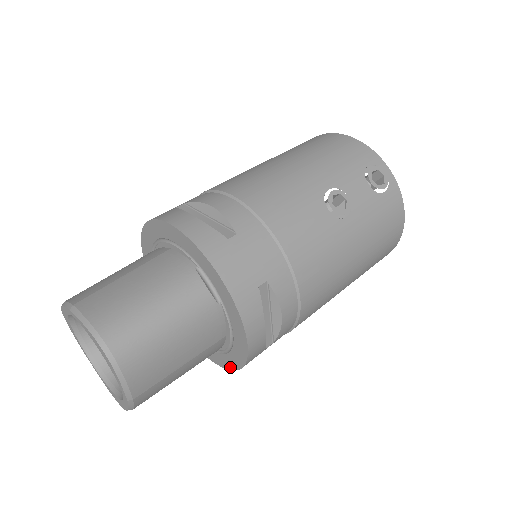
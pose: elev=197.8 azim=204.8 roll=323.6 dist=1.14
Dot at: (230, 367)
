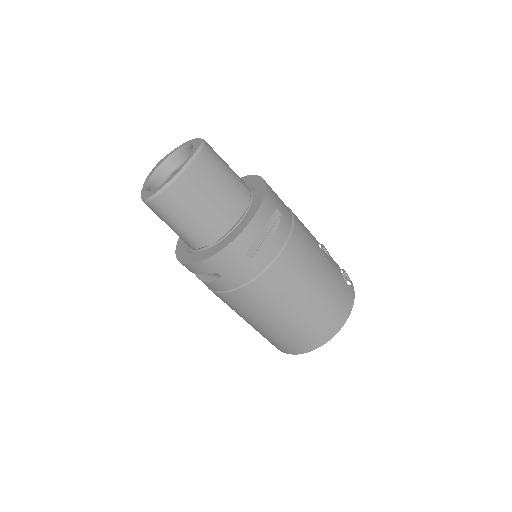
Dot at: (212, 254)
